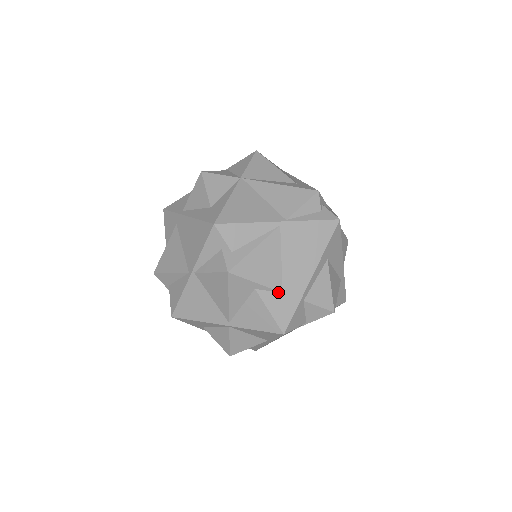
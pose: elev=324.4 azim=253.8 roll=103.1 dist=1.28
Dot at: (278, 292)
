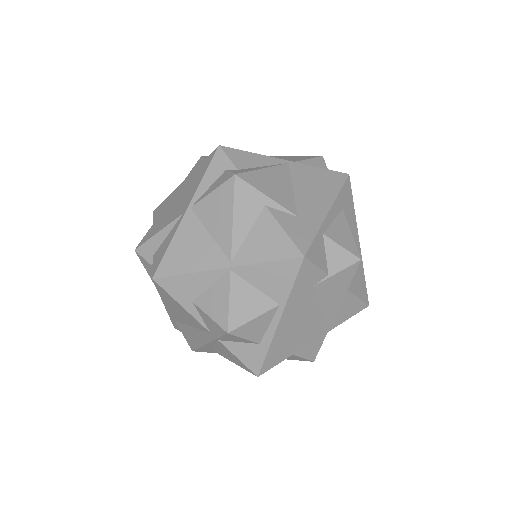
Dot at: (292, 215)
